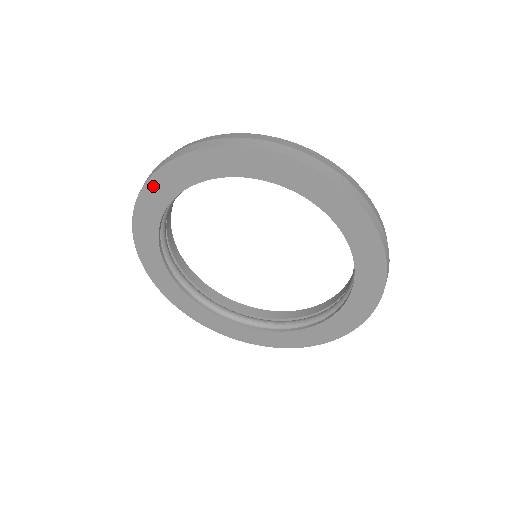
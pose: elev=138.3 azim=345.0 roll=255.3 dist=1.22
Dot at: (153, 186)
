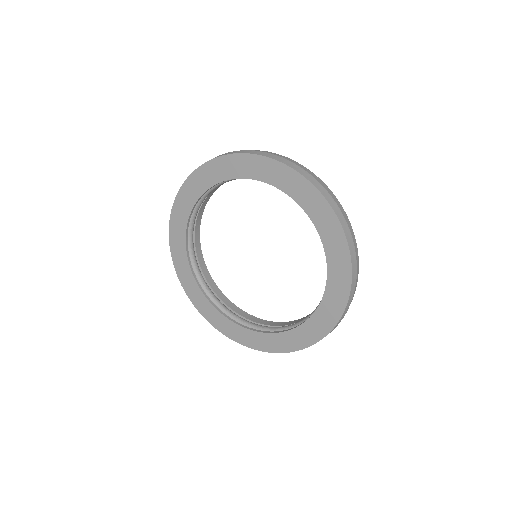
Dot at: (173, 237)
